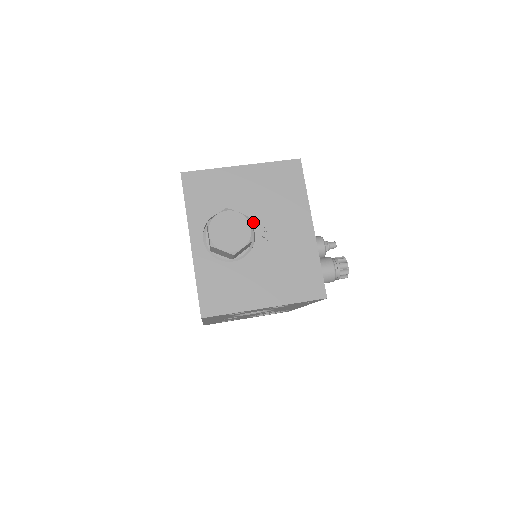
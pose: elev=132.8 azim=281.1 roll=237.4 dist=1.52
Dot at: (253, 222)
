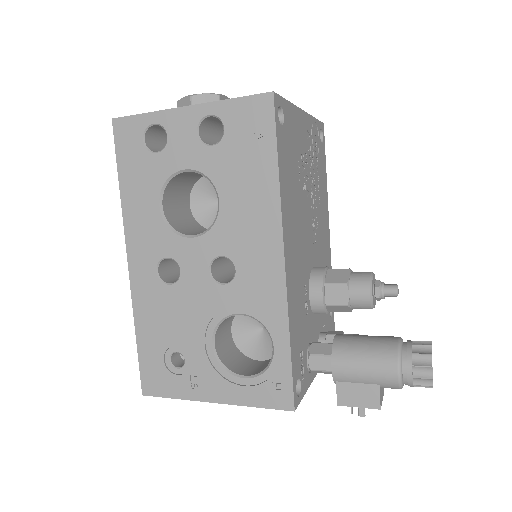
Dot at: occluded
